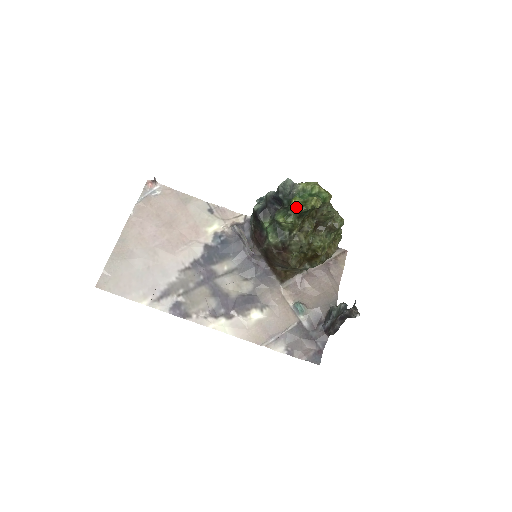
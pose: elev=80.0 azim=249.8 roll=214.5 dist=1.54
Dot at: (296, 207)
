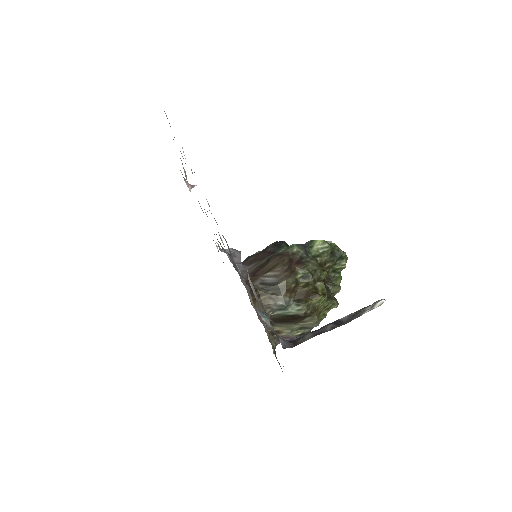
Dot at: (335, 246)
